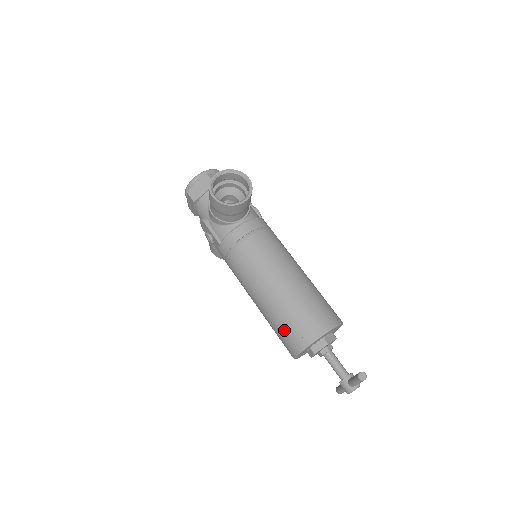
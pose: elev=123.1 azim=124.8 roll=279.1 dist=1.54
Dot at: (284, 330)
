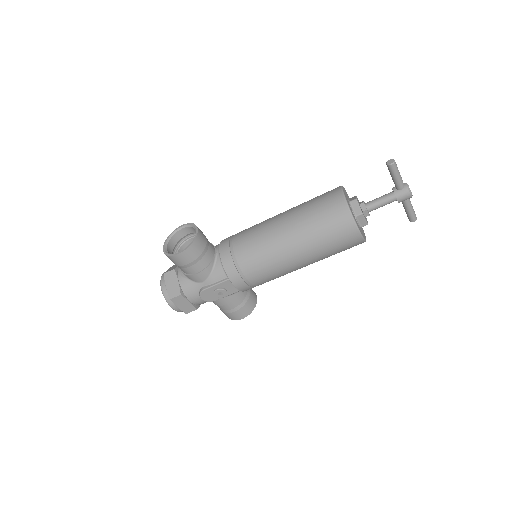
Dot at: (329, 232)
